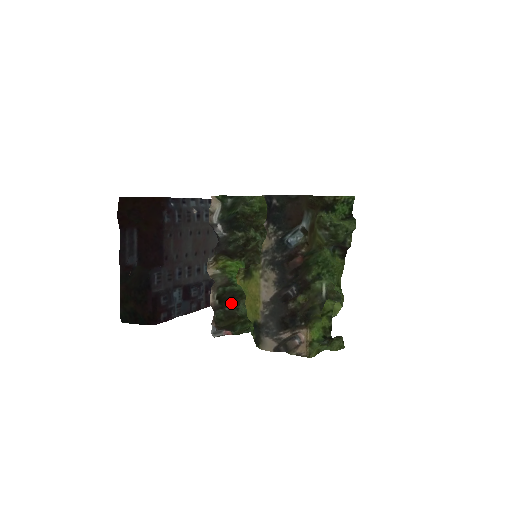
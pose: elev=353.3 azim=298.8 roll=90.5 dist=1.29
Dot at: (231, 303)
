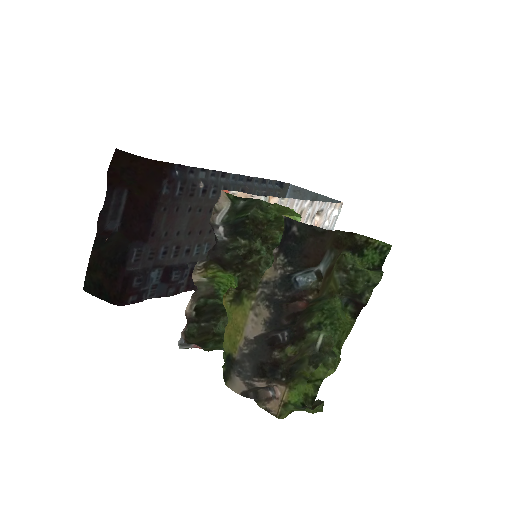
Dot at: (210, 318)
